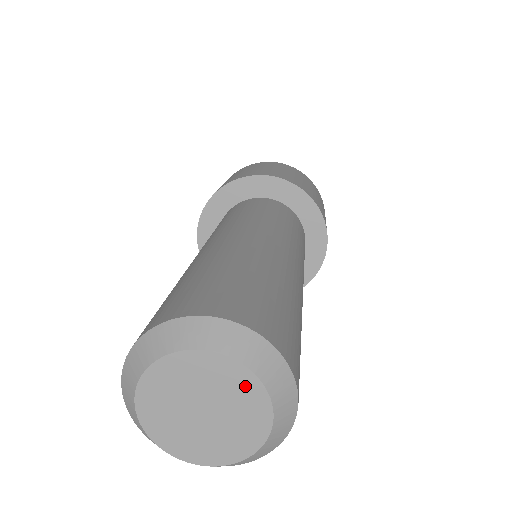
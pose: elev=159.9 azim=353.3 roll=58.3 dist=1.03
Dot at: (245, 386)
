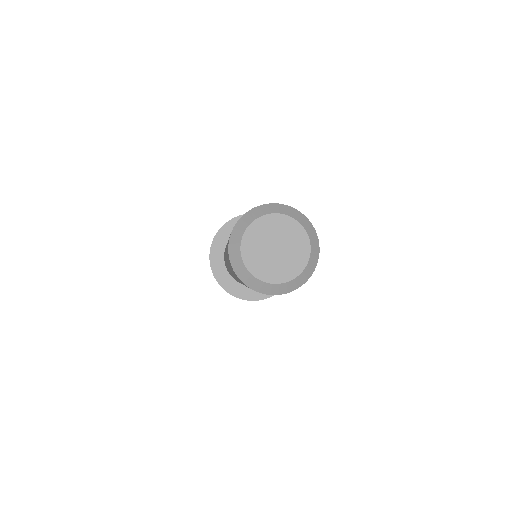
Dot at: (301, 241)
